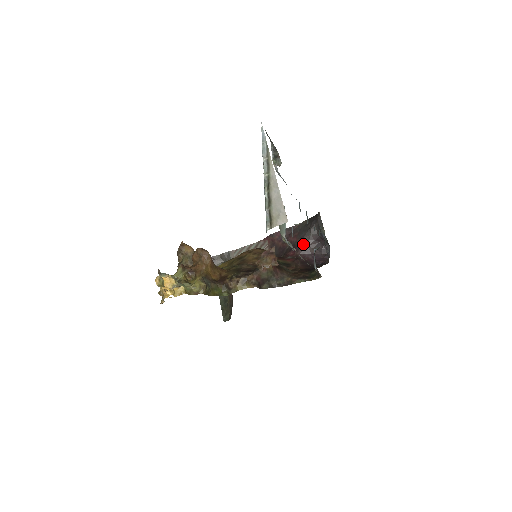
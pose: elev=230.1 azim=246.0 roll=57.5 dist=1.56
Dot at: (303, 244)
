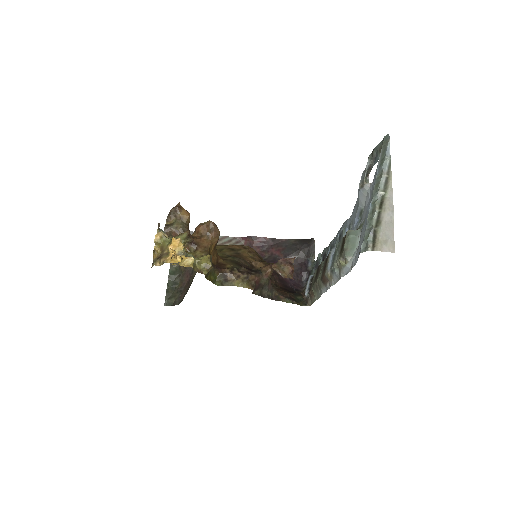
Dot at: occluded
